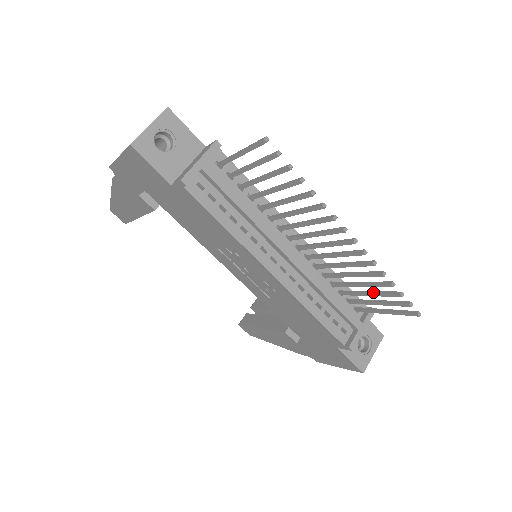
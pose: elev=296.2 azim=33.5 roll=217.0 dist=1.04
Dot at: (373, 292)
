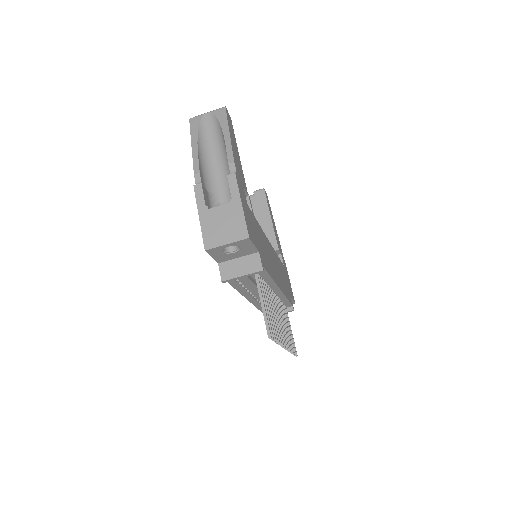
Dot at: (289, 332)
